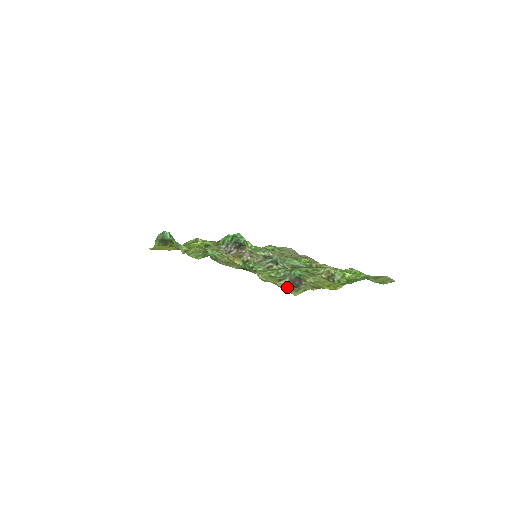
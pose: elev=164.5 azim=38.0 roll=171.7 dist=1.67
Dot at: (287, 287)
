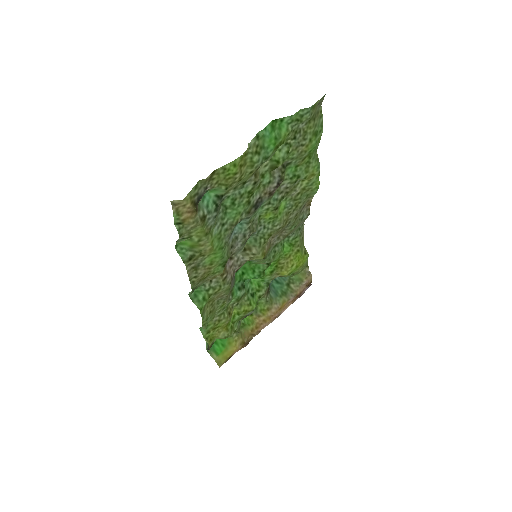
Dot at: (195, 210)
